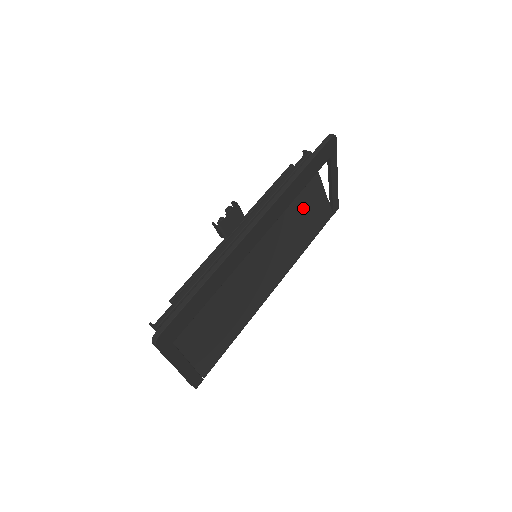
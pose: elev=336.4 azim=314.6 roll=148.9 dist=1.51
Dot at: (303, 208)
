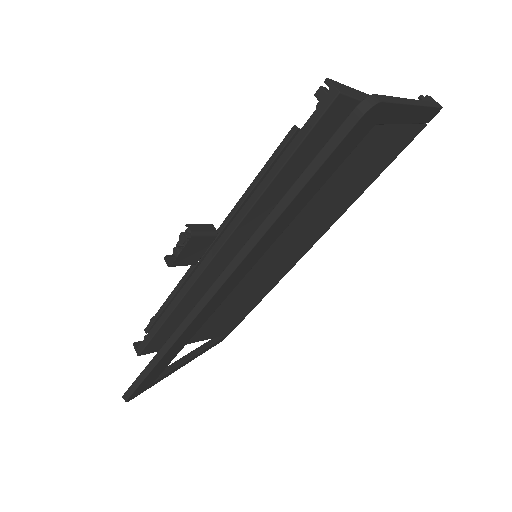
Dot at: (341, 165)
